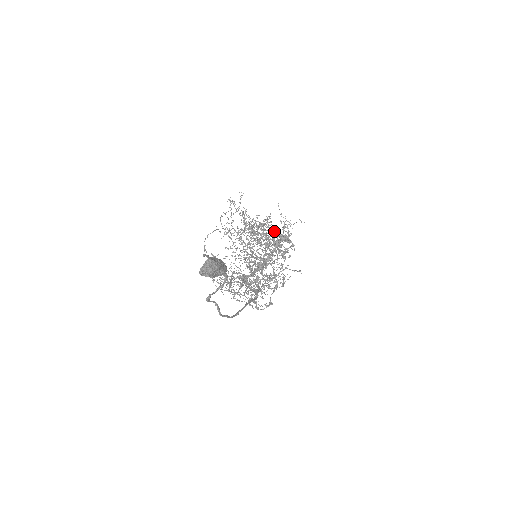
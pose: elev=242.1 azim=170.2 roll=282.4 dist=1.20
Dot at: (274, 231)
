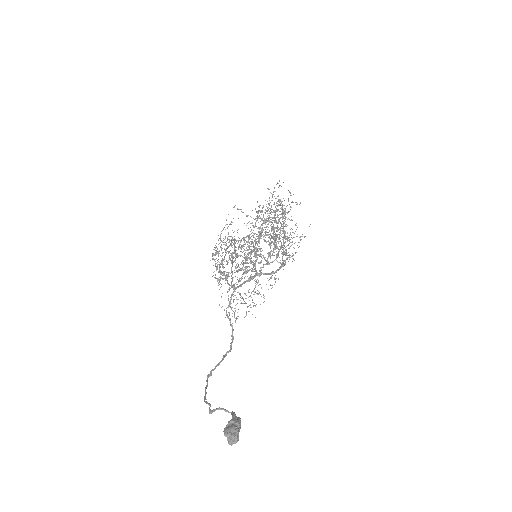
Dot at: (284, 253)
